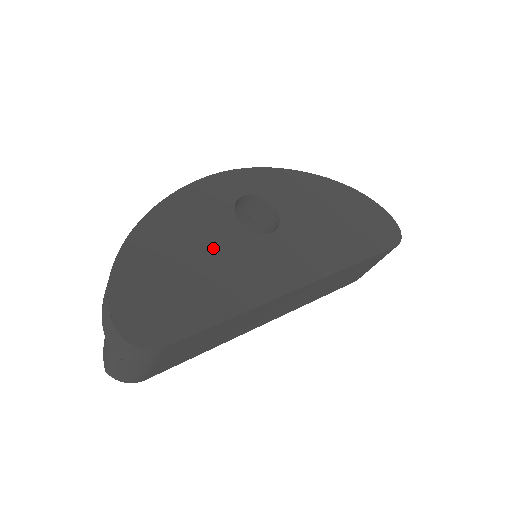
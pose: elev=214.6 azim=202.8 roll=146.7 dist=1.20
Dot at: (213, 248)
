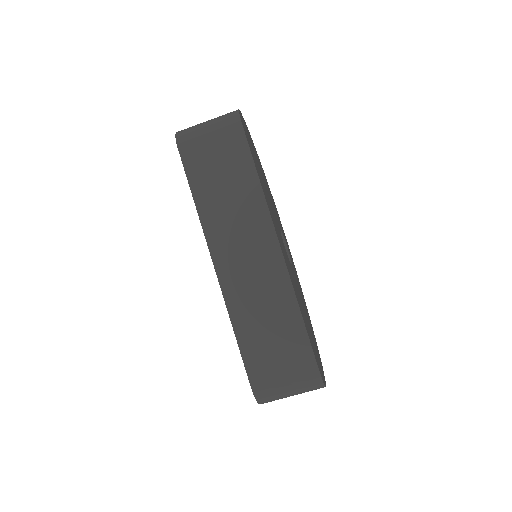
Dot at: (270, 199)
